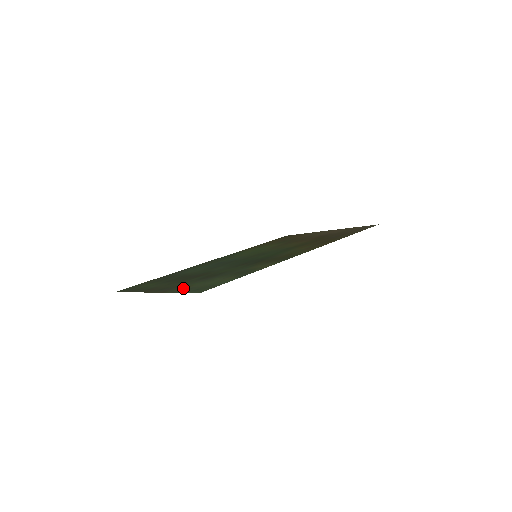
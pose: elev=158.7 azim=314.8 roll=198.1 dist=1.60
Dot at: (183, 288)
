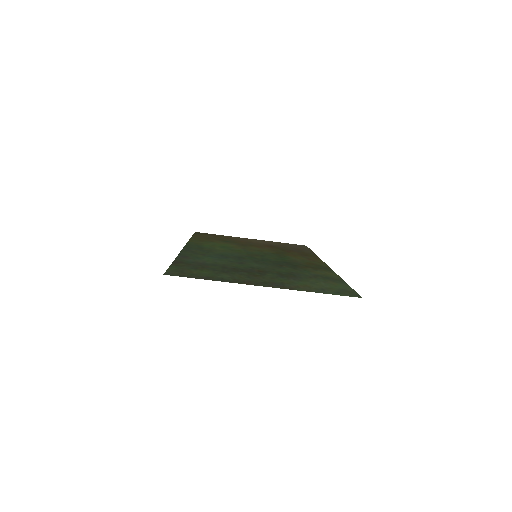
Dot at: (306, 287)
